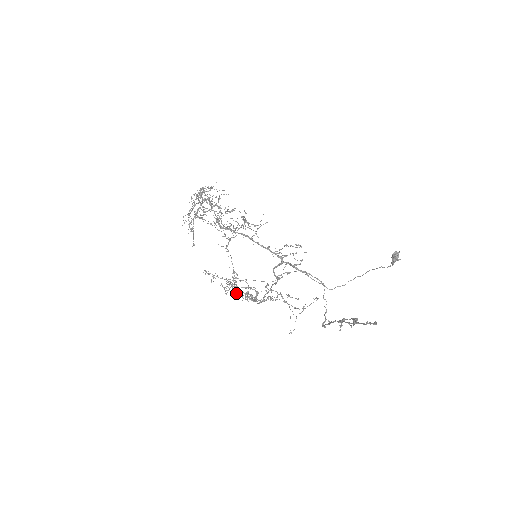
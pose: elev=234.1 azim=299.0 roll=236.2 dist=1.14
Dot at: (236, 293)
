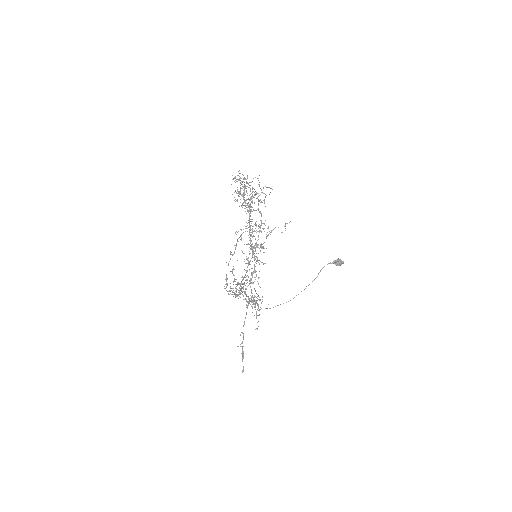
Dot at: occluded
